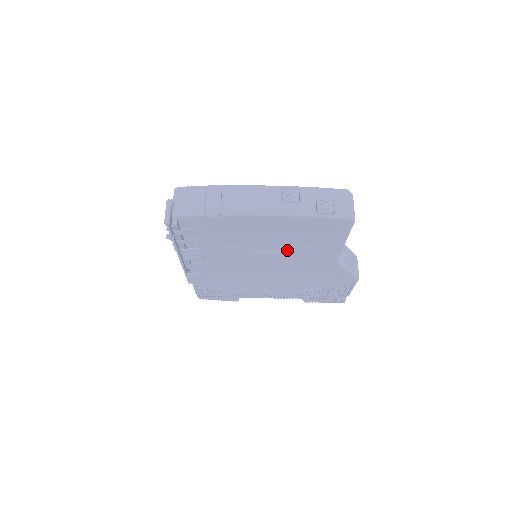
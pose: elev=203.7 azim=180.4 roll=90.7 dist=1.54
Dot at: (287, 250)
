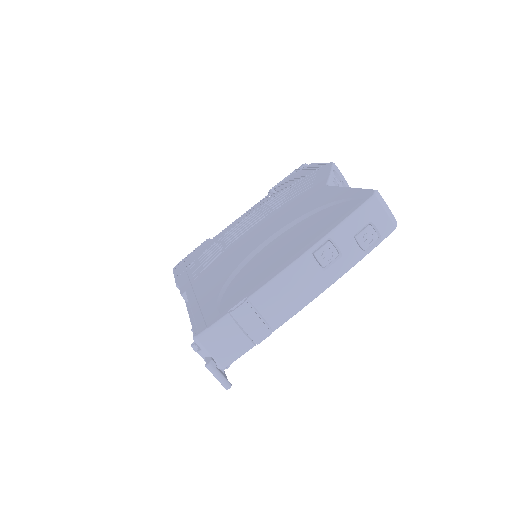
Dot at: occluded
